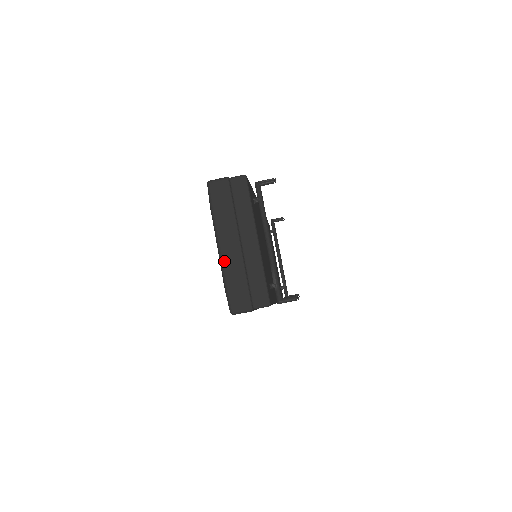
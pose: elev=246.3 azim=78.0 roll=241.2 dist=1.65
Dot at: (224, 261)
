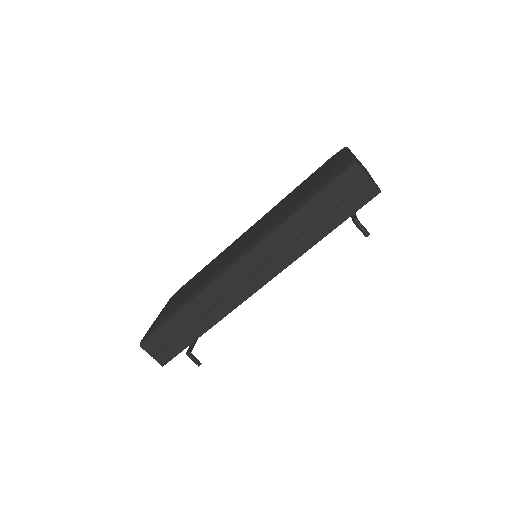
Dot at: occluded
